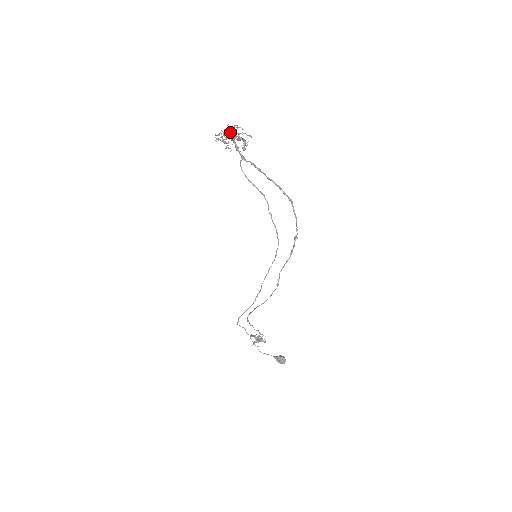
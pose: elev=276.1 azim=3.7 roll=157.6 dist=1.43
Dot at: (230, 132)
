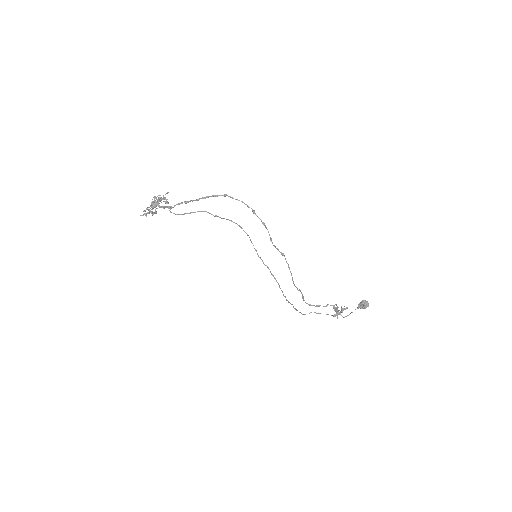
Dot at: occluded
